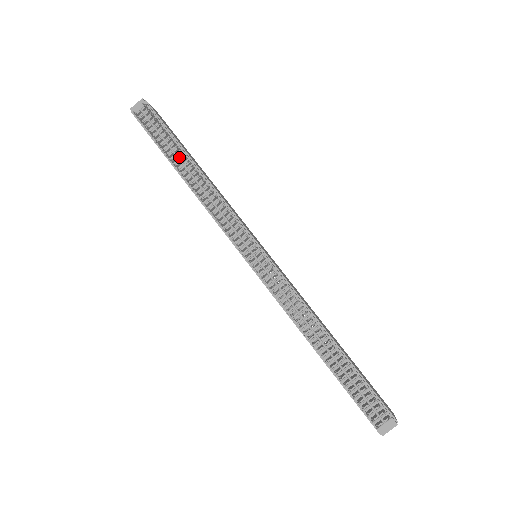
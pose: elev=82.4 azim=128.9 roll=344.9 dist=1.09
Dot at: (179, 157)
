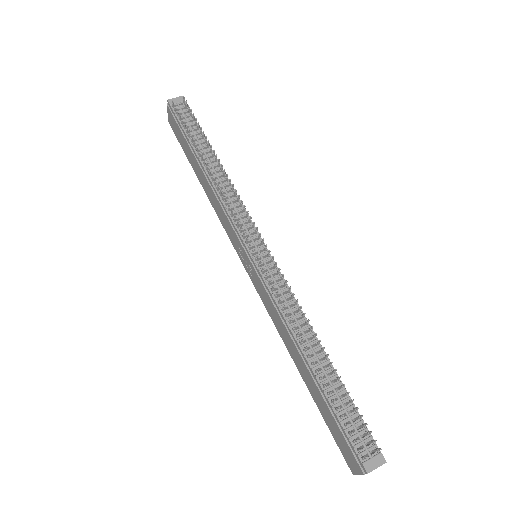
Dot at: (203, 149)
